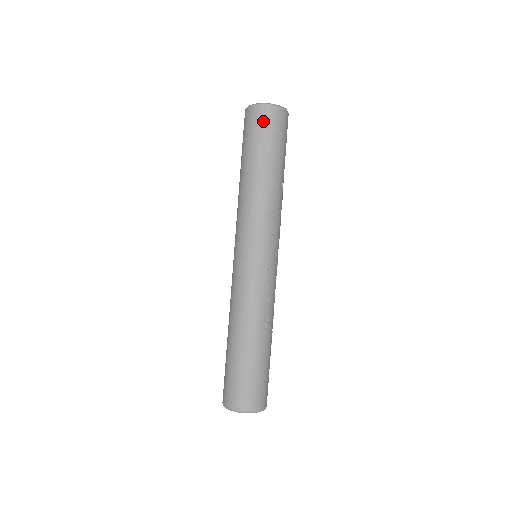
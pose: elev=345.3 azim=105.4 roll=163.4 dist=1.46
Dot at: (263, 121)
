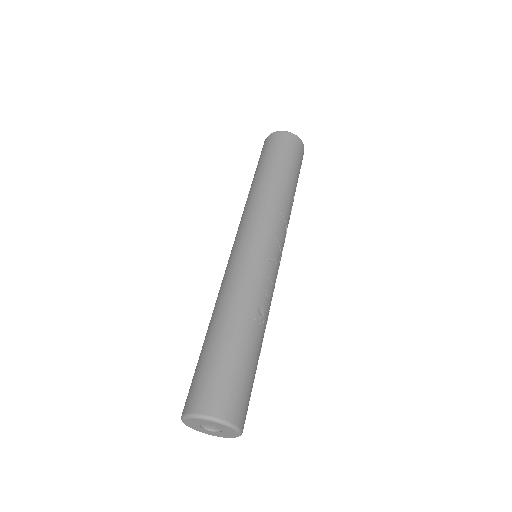
Dot at: (283, 141)
